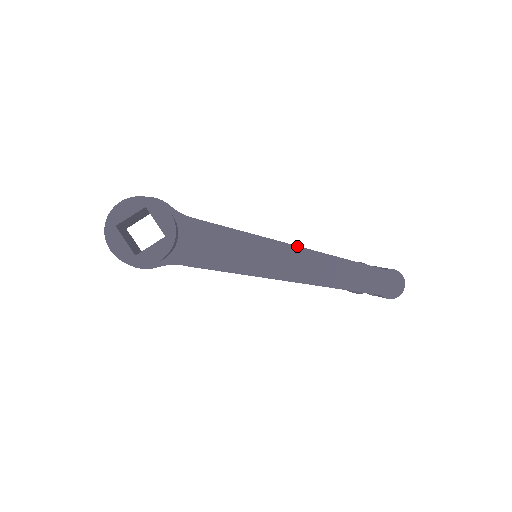
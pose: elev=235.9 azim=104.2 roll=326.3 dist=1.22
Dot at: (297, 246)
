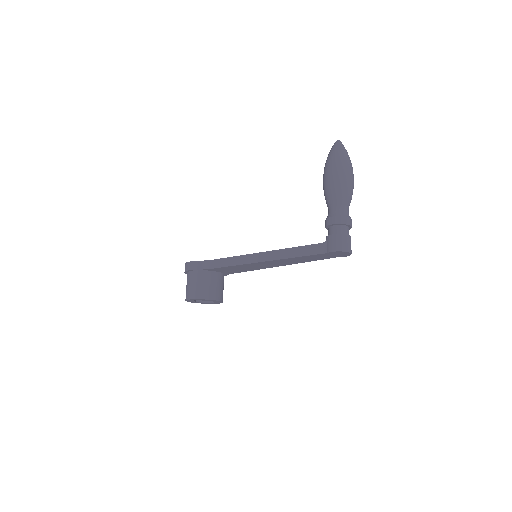
Dot at: (266, 261)
